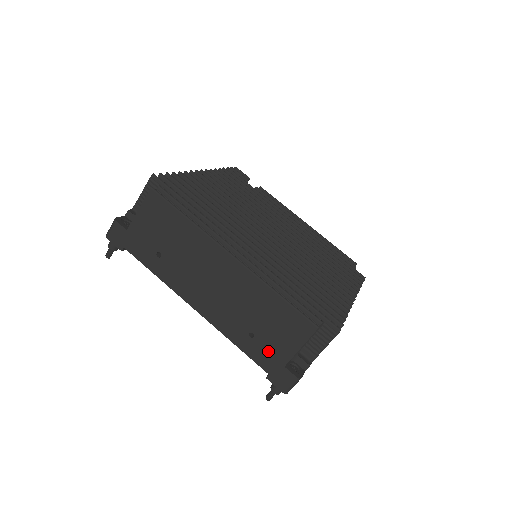
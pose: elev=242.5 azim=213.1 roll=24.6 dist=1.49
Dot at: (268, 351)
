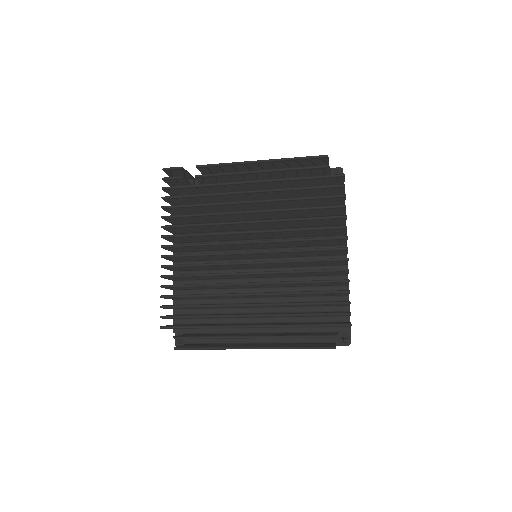
Dot at: occluded
